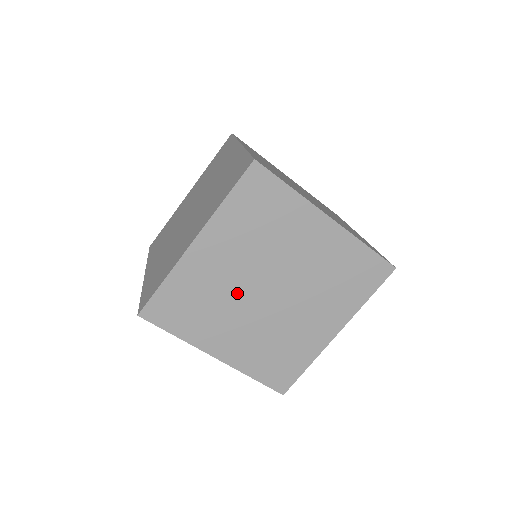
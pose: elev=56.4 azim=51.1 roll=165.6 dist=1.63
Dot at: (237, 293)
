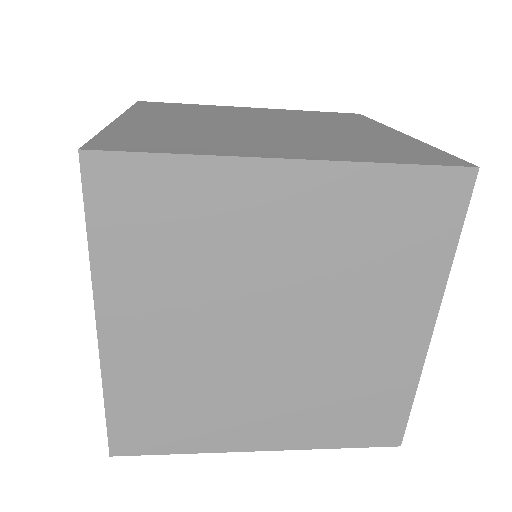
Dot at: occluded
